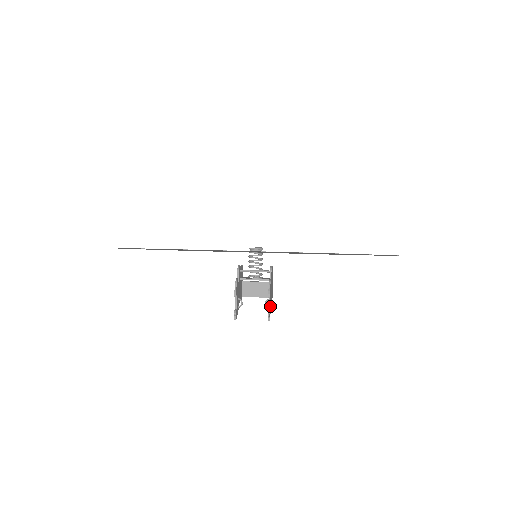
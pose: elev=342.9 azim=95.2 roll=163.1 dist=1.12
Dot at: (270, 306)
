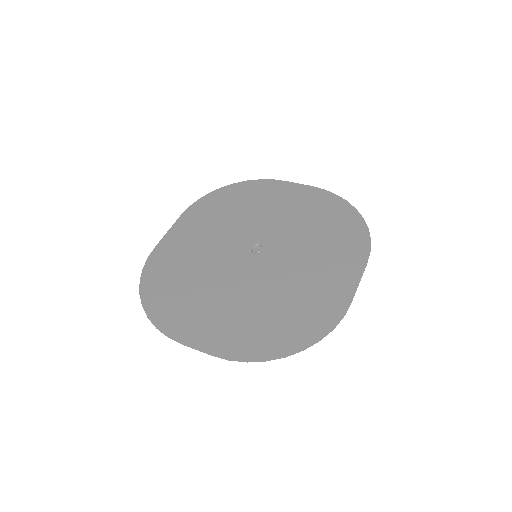
Dot at: occluded
